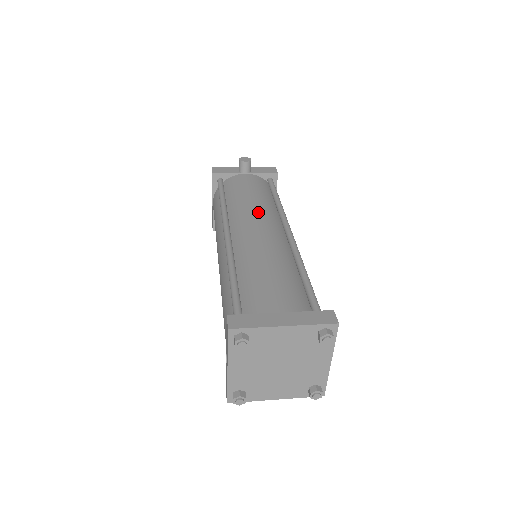
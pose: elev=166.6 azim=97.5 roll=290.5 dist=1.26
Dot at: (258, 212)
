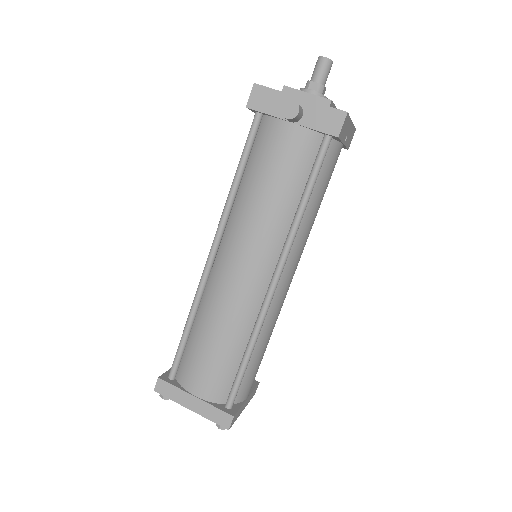
Dot at: (254, 238)
